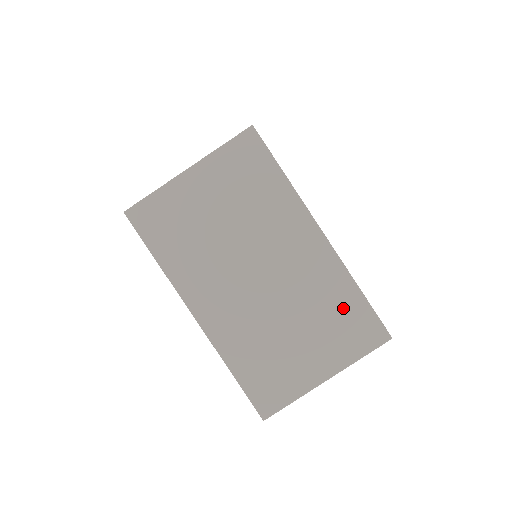
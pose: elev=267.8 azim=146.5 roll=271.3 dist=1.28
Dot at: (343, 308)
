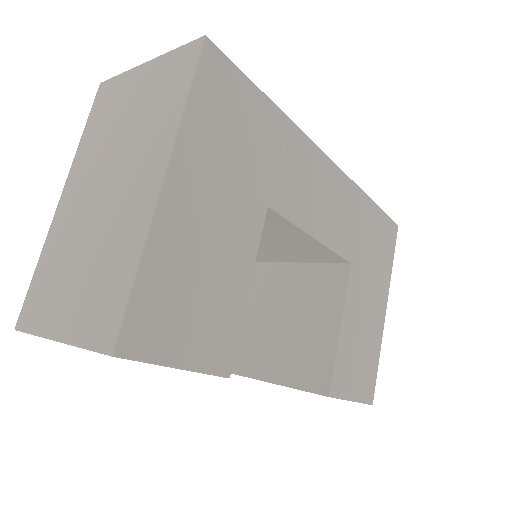
Dot at: (114, 277)
